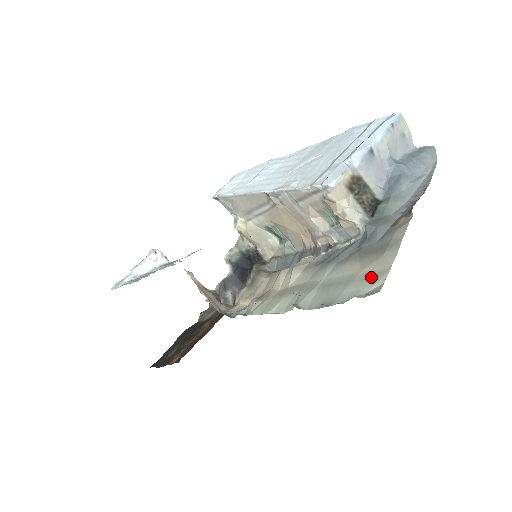
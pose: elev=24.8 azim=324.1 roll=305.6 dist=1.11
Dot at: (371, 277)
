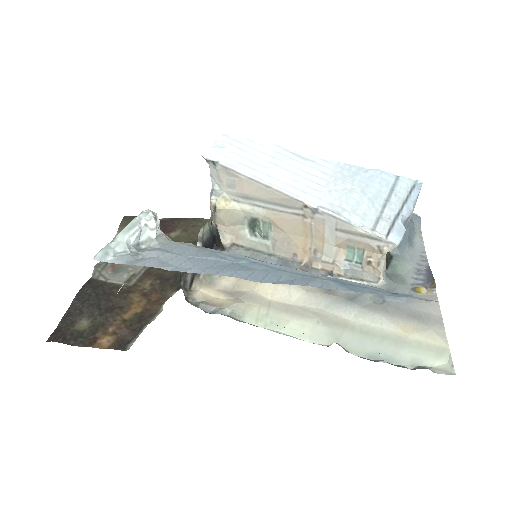
Dot at: (430, 350)
